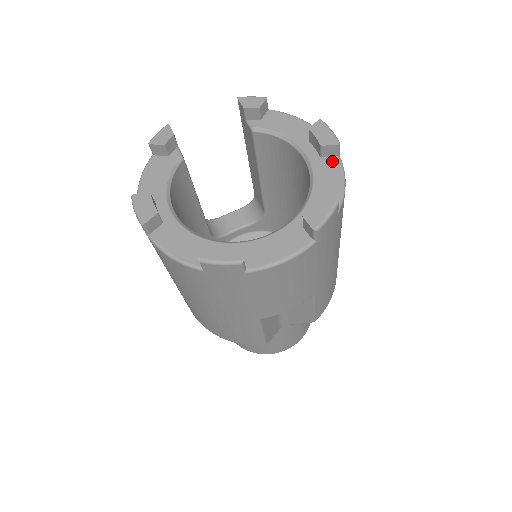
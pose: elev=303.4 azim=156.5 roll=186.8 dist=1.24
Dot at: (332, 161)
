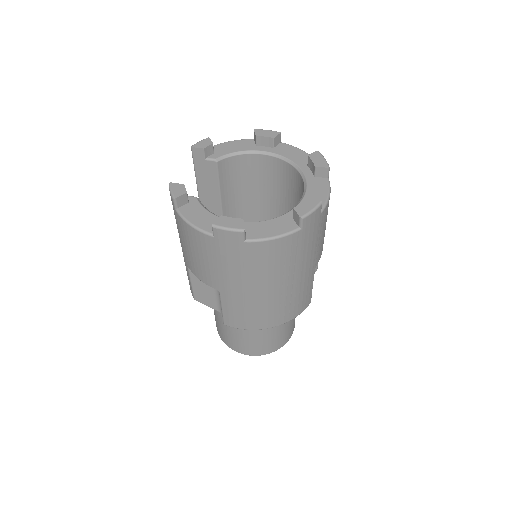
Dot at: (282, 146)
